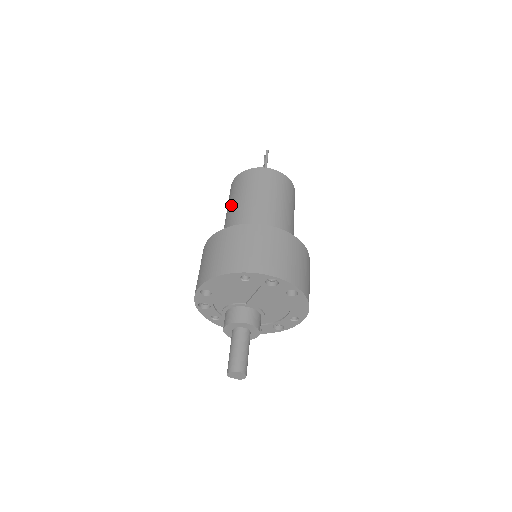
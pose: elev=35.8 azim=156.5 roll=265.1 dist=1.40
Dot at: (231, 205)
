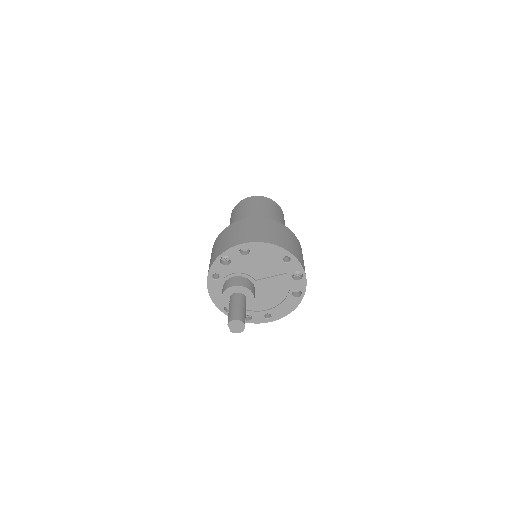
Dot at: (255, 210)
